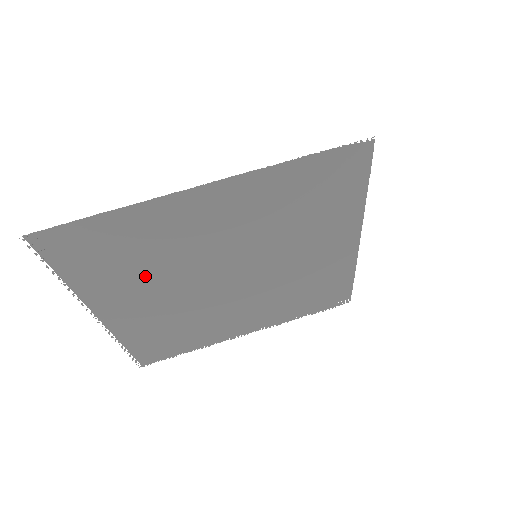
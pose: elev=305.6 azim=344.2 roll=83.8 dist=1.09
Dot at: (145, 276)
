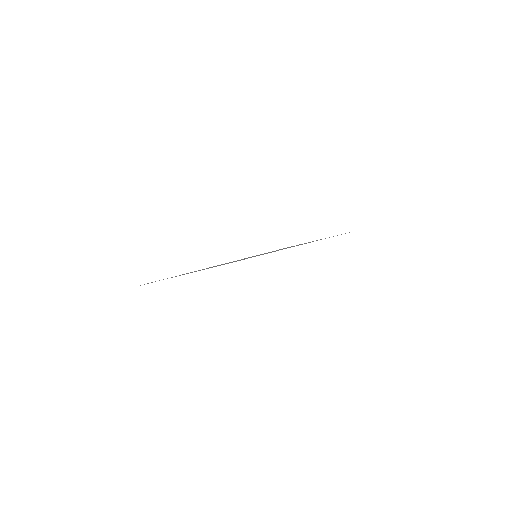
Dot at: occluded
